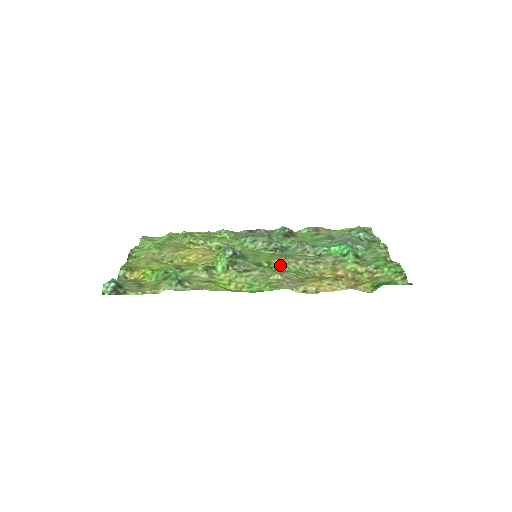
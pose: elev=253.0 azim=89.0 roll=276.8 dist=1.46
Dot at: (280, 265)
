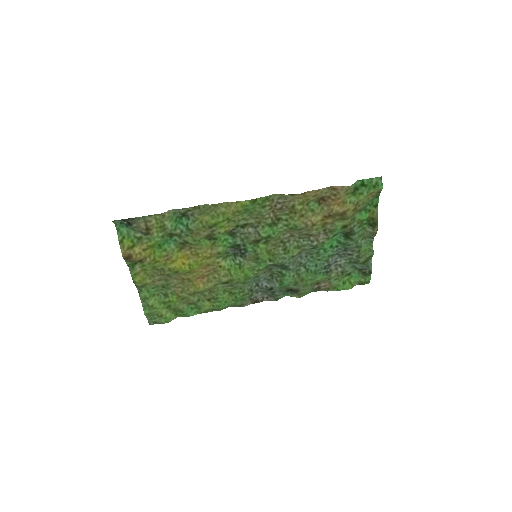
Dot at: (276, 237)
